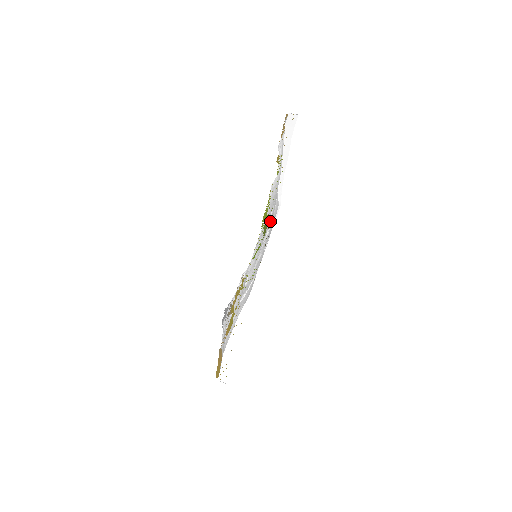
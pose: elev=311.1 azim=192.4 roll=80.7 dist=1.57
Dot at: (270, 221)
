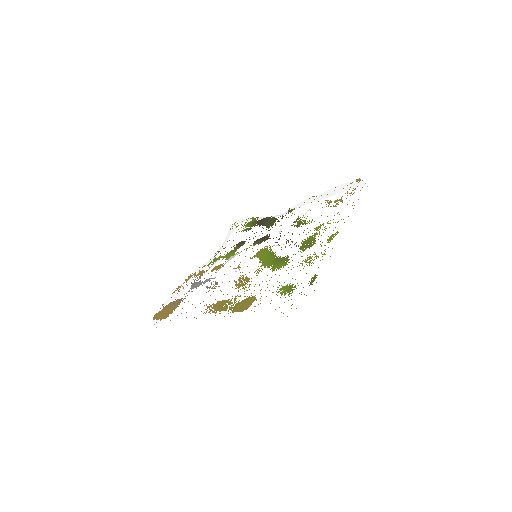
Dot at: (290, 244)
